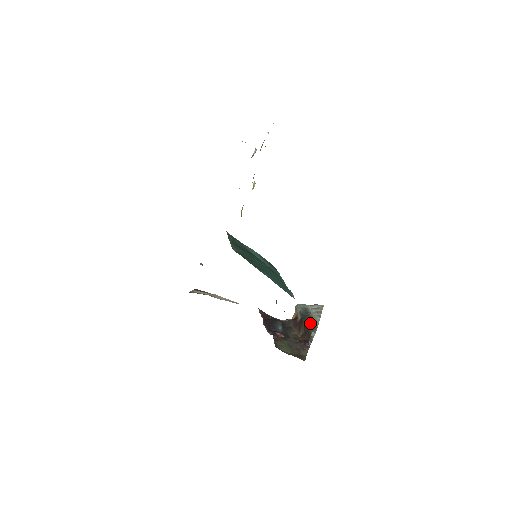
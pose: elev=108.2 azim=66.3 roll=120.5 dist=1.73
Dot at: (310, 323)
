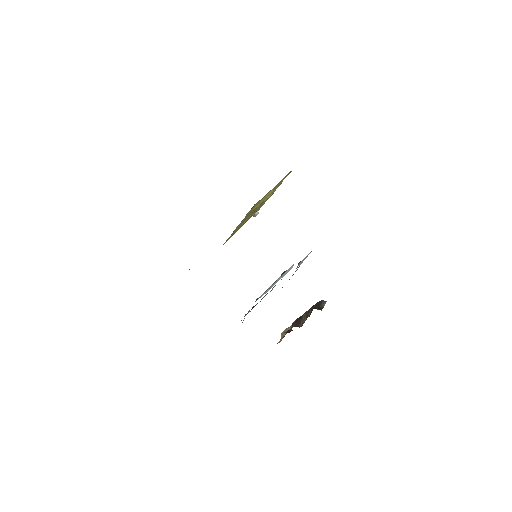
Dot at: occluded
